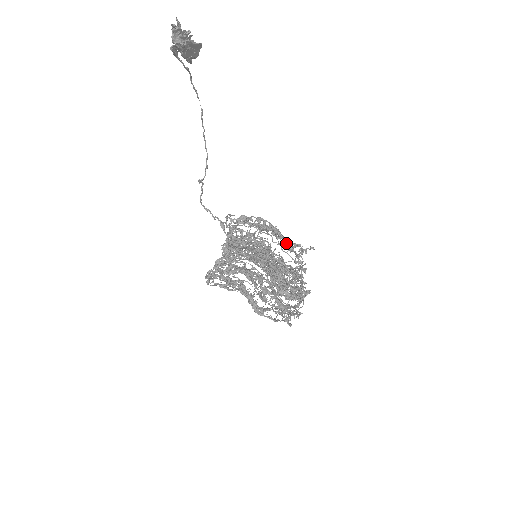
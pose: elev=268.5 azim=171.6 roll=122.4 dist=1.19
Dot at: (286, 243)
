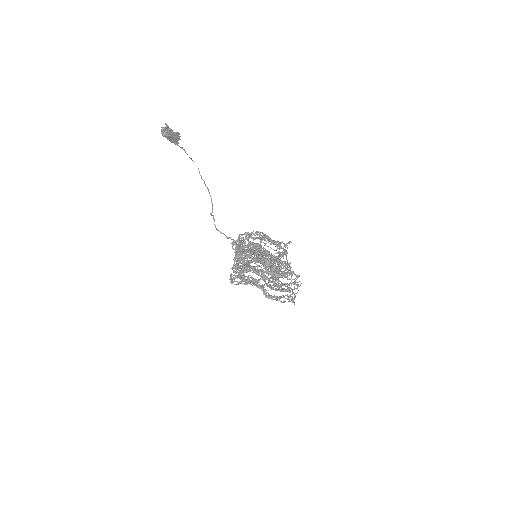
Dot at: (272, 242)
